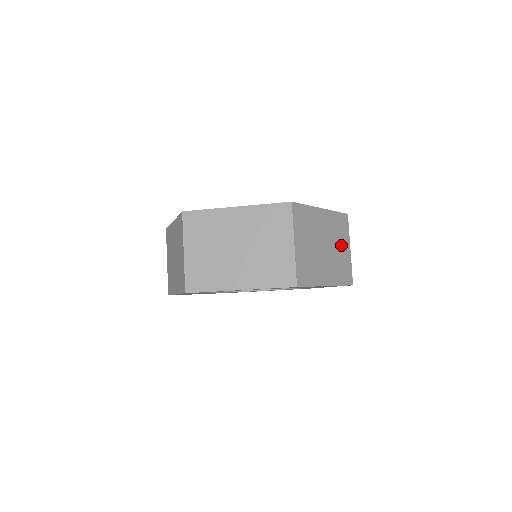
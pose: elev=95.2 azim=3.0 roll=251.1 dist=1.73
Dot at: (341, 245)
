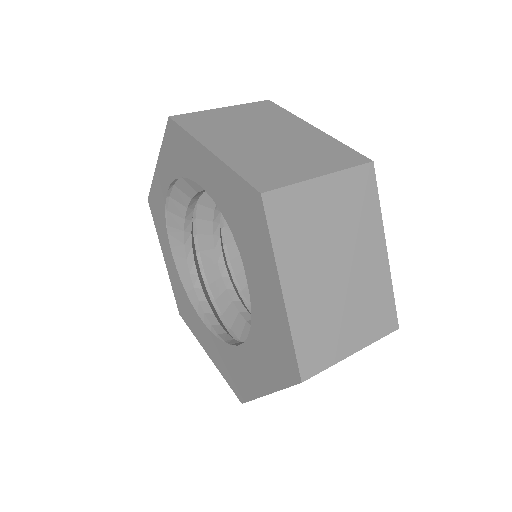
Dot at: (304, 160)
